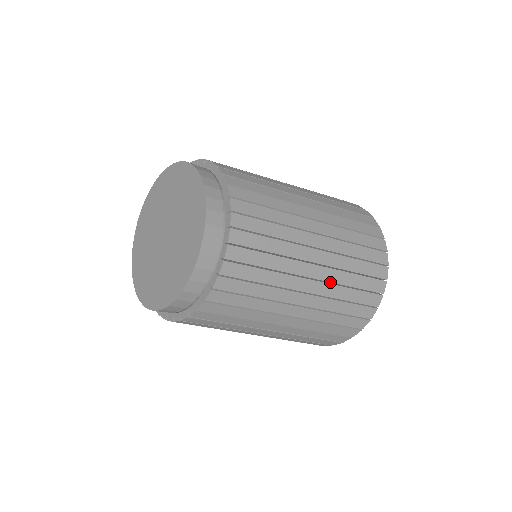
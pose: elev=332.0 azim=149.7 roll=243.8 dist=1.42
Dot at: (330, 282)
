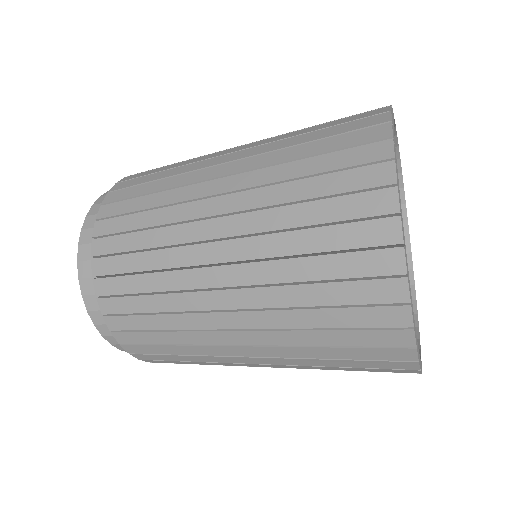
Dot at: occluded
